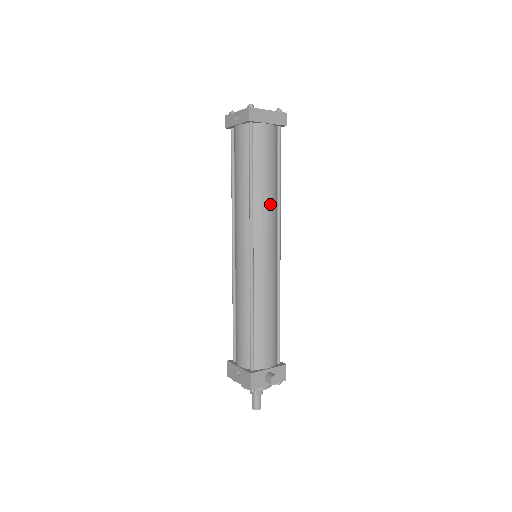
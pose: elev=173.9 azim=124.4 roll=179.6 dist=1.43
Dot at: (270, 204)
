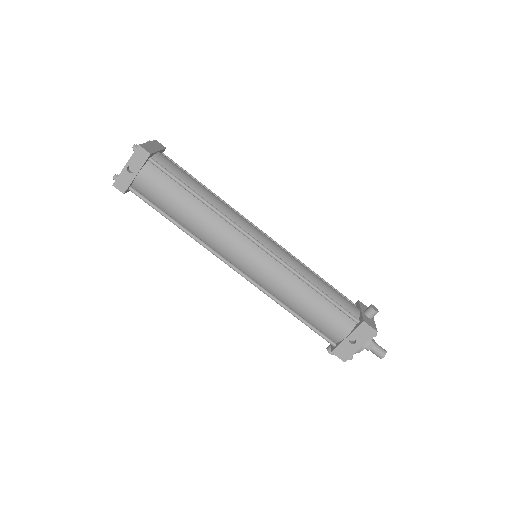
Dot at: (225, 205)
